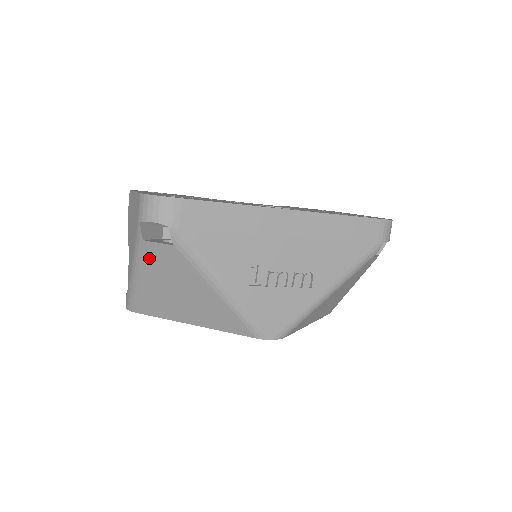
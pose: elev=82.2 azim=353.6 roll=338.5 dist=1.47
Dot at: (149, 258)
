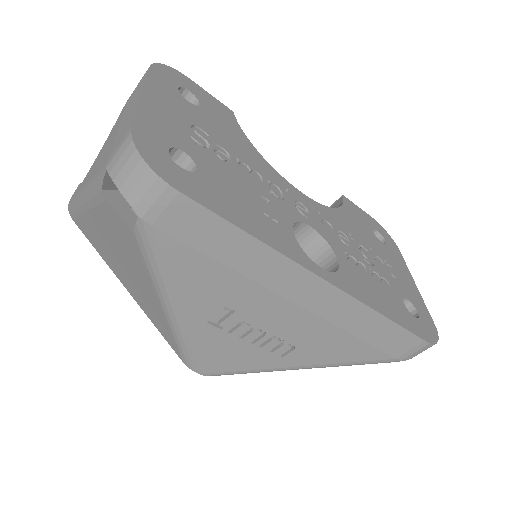
Dot at: (102, 209)
